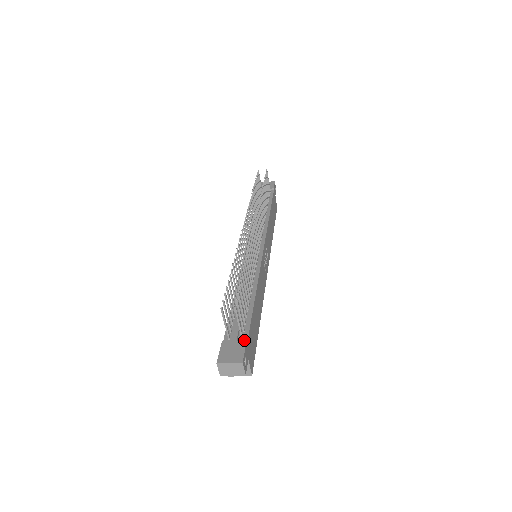
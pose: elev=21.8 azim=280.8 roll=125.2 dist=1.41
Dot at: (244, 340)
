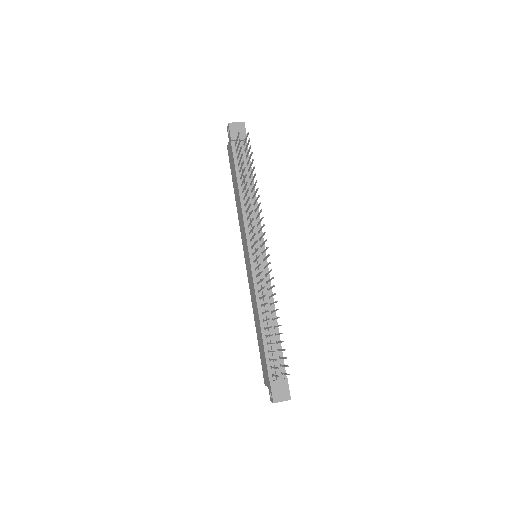
Dot at: (284, 375)
